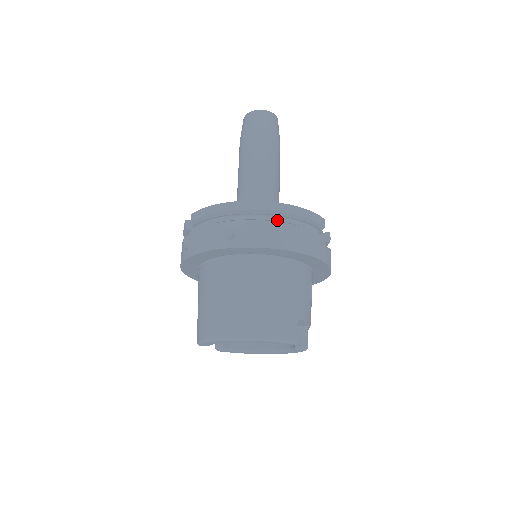
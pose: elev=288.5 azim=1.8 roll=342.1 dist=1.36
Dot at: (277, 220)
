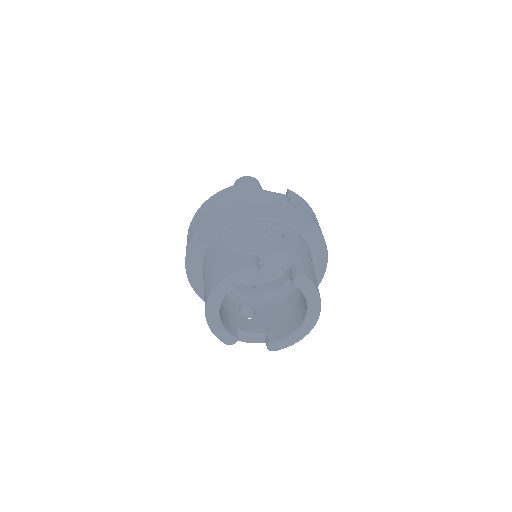
Dot at: occluded
